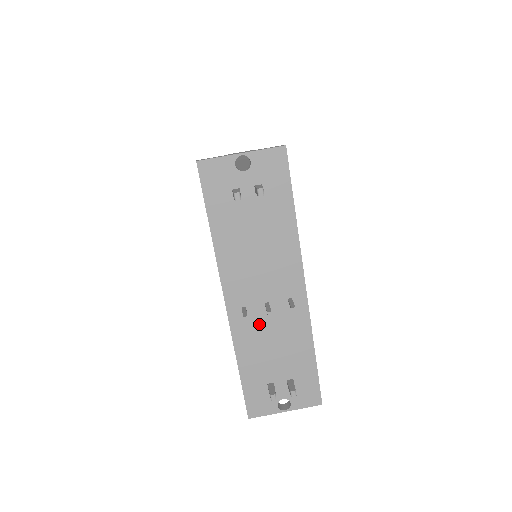
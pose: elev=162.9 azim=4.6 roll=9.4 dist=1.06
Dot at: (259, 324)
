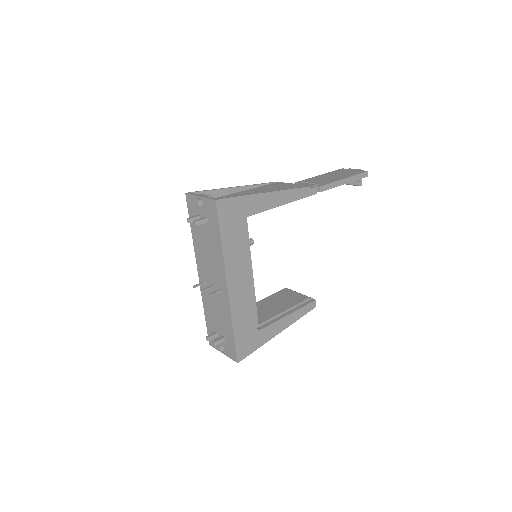
Dot at: occluded
